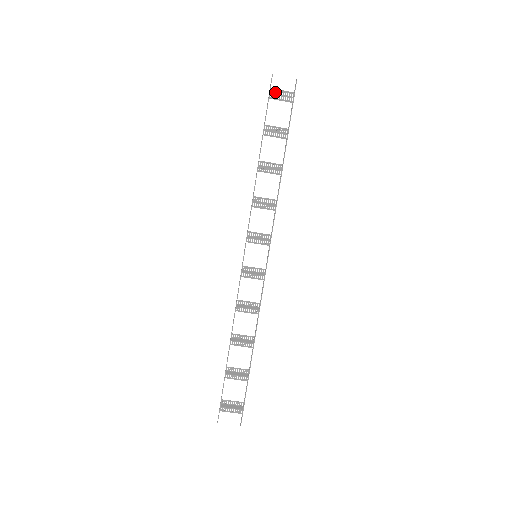
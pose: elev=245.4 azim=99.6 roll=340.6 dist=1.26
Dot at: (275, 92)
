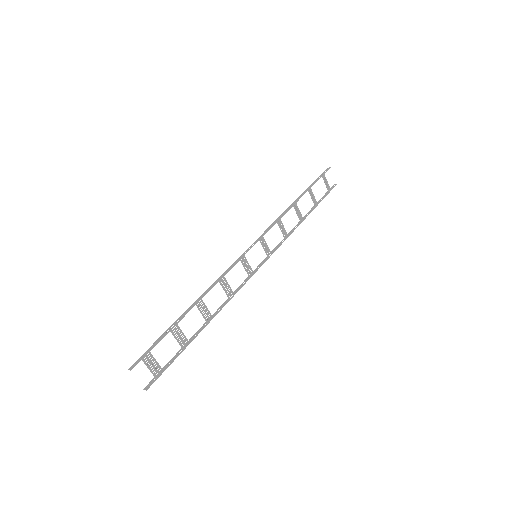
Dot at: (324, 177)
